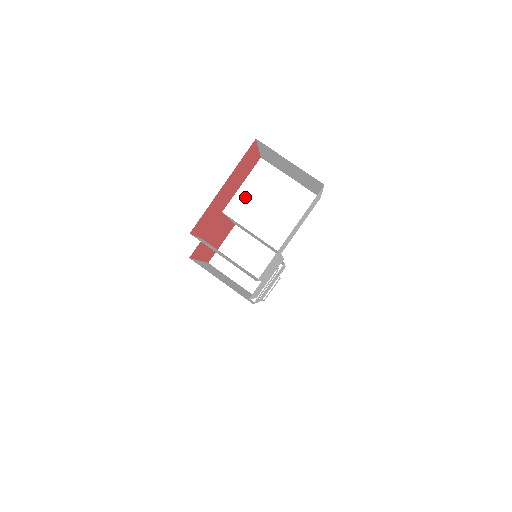
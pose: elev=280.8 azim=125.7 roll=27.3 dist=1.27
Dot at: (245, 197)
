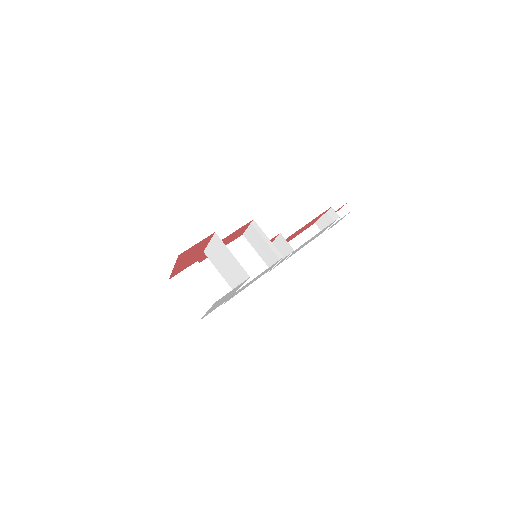
Dot at: (212, 251)
